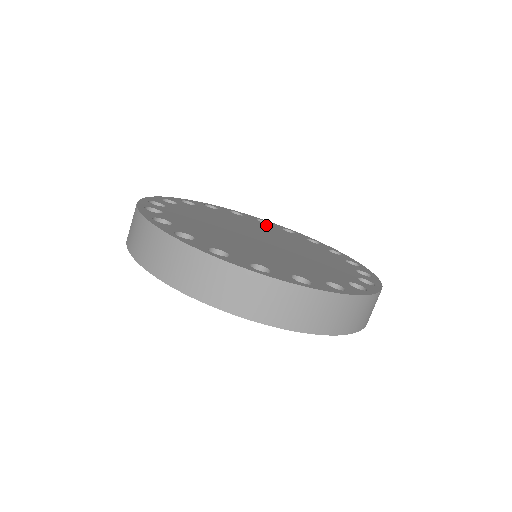
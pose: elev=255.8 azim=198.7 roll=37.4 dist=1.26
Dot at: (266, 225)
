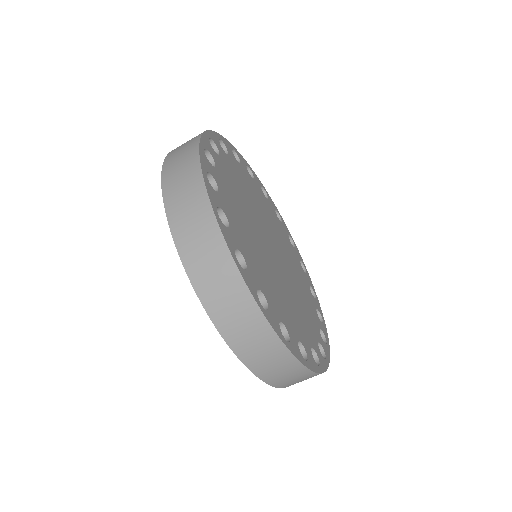
Dot at: (280, 224)
